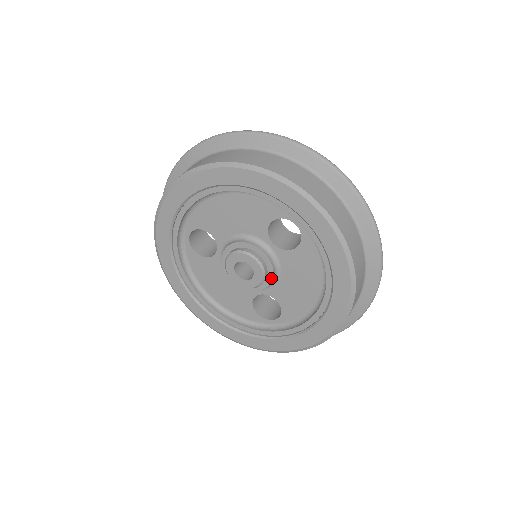
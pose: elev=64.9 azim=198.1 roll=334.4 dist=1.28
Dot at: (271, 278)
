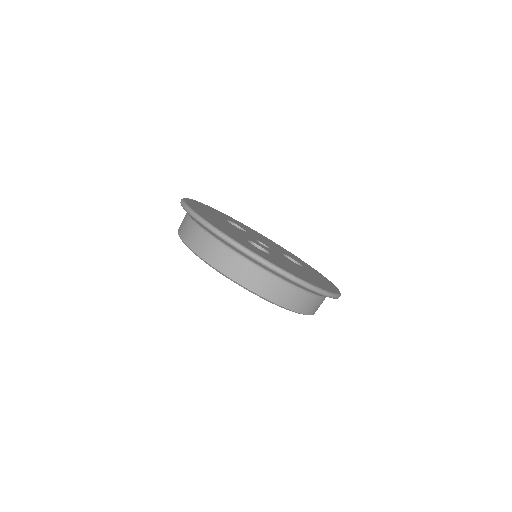
Dot at: occluded
